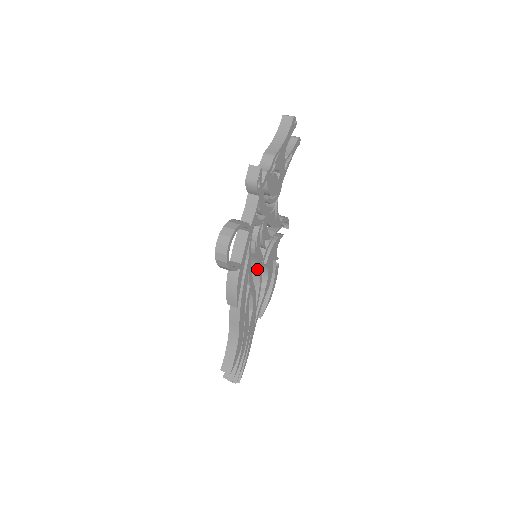
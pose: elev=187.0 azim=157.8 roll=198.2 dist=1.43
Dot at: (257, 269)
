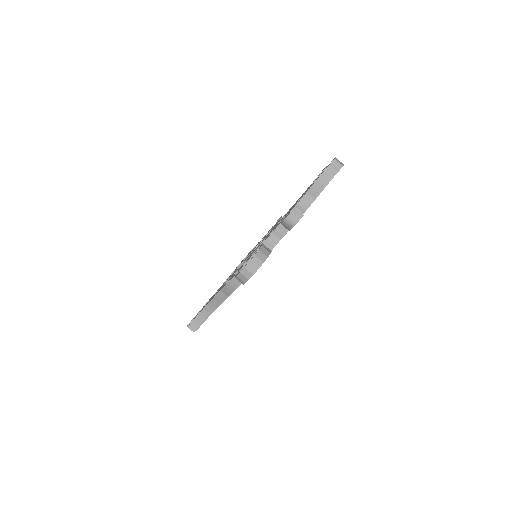
Dot at: occluded
